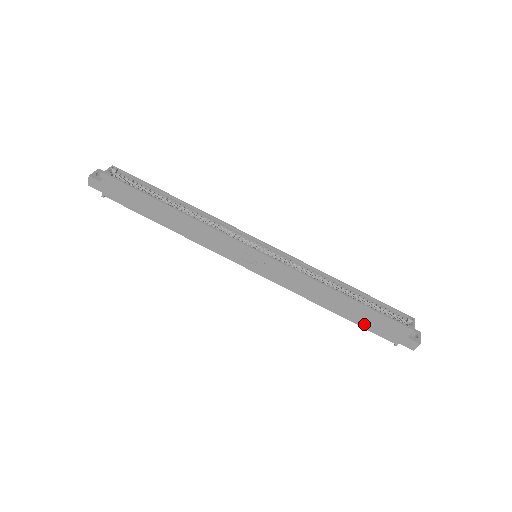
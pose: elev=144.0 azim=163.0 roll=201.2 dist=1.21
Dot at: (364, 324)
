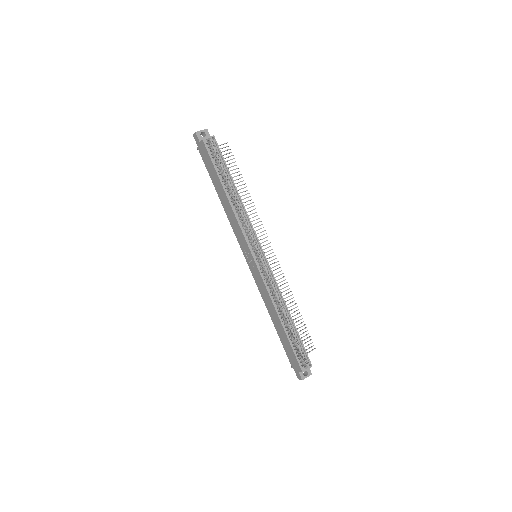
Dot at: (283, 343)
